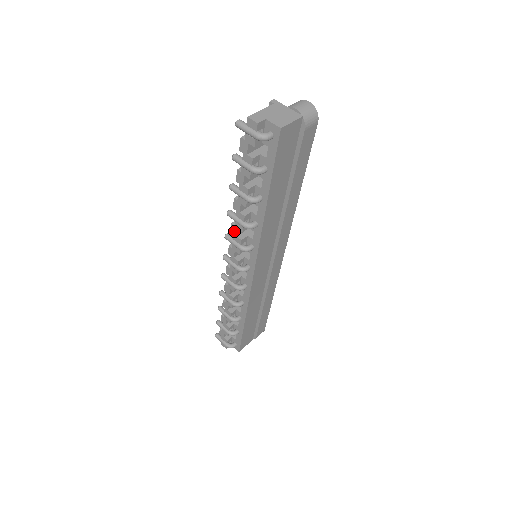
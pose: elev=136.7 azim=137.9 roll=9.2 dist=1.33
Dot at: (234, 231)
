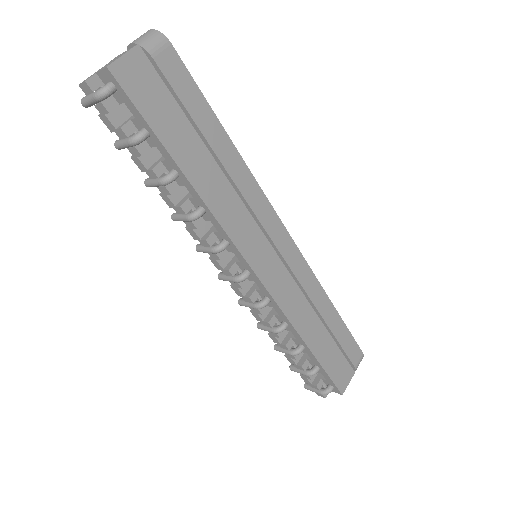
Dot at: (194, 235)
